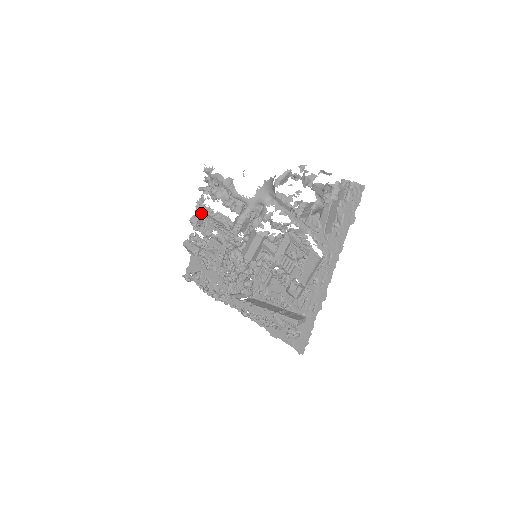
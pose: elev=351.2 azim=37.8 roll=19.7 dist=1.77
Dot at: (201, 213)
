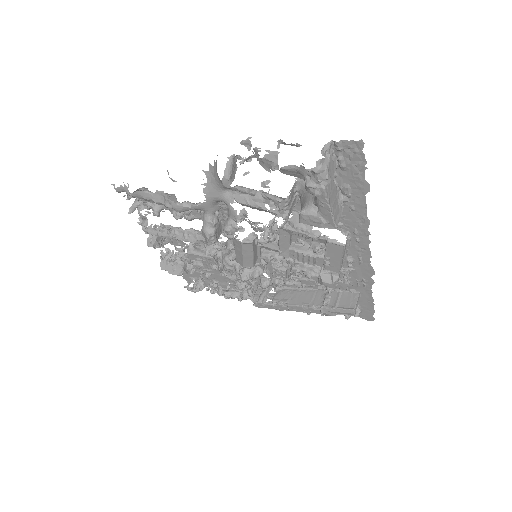
Dot at: occluded
